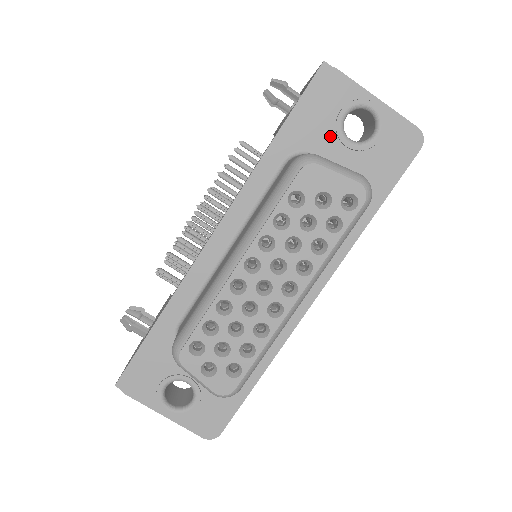
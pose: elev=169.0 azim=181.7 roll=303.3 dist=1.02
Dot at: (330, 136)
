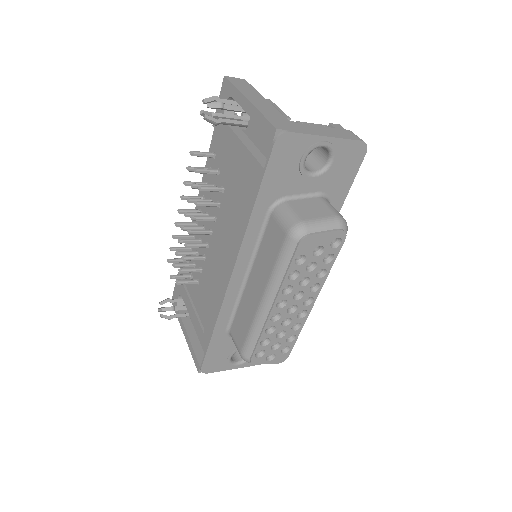
Dot at: (297, 179)
